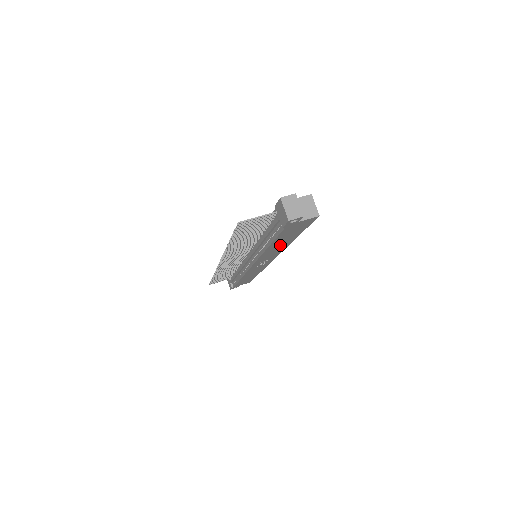
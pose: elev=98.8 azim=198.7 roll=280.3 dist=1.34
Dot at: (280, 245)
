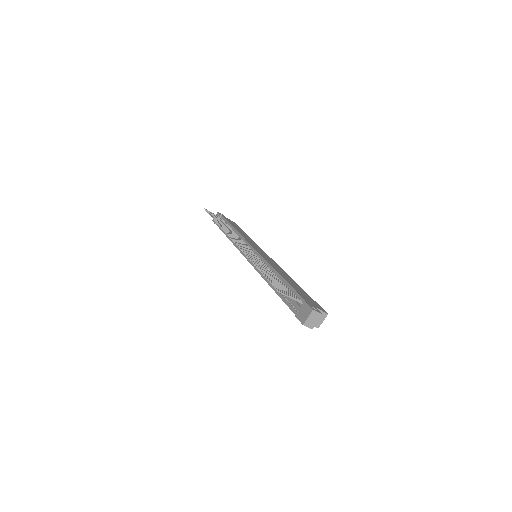
Dot at: occluded
